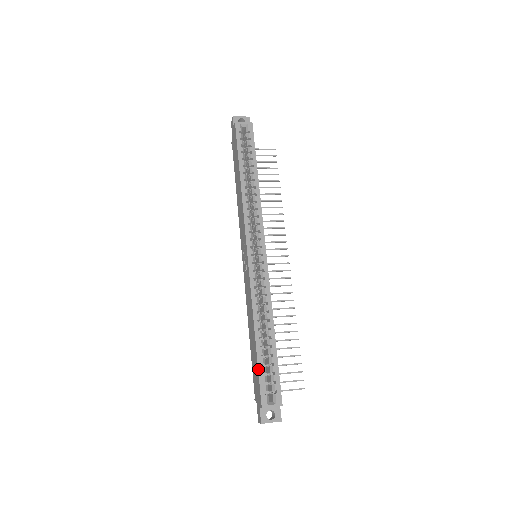
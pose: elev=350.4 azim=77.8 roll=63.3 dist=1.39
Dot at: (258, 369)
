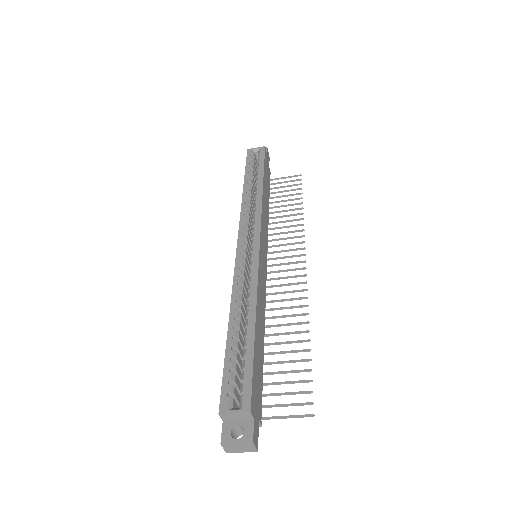
Dot at: (224, 363)
